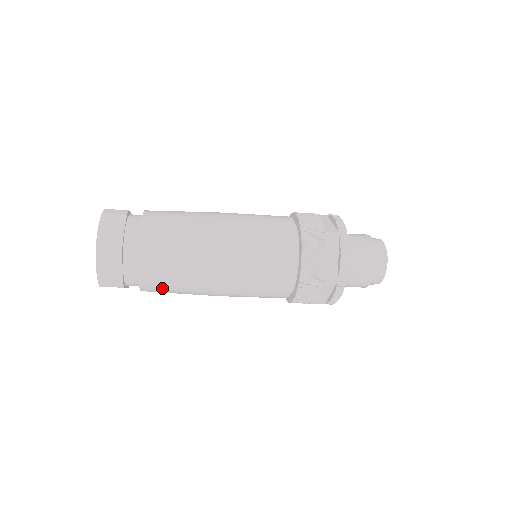
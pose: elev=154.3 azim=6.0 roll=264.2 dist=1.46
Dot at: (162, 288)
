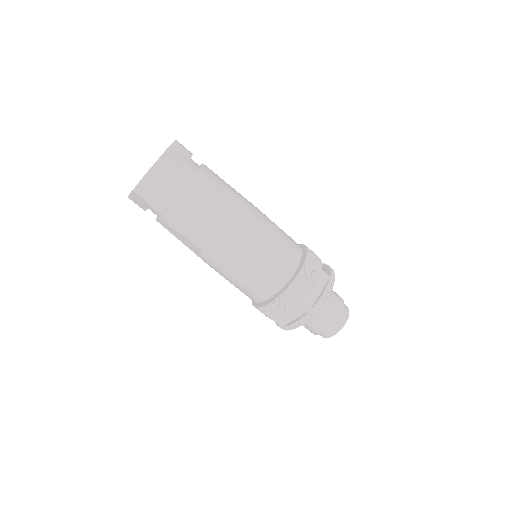
Dot at: occluded
